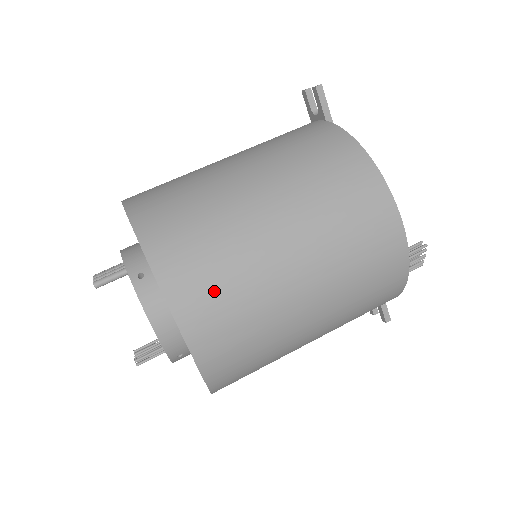
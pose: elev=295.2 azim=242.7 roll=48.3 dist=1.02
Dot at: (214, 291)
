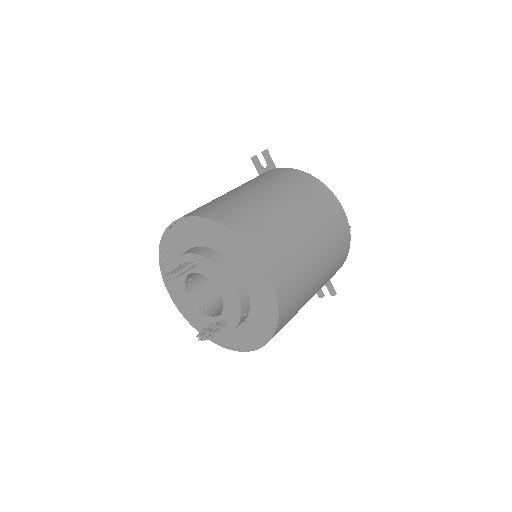
Dot at: (275, 244)
